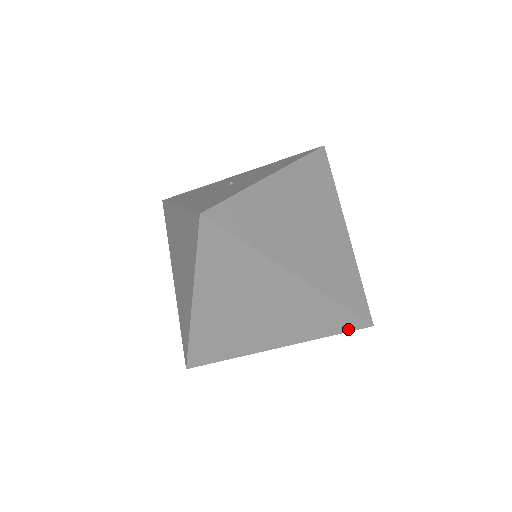
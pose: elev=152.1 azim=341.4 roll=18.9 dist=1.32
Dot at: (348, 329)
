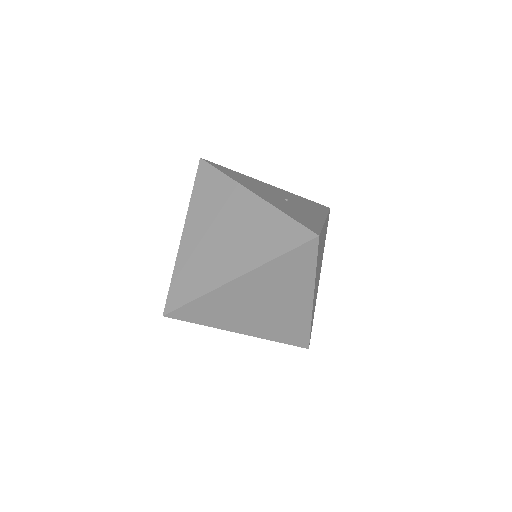
Dot at: (295, 344)
